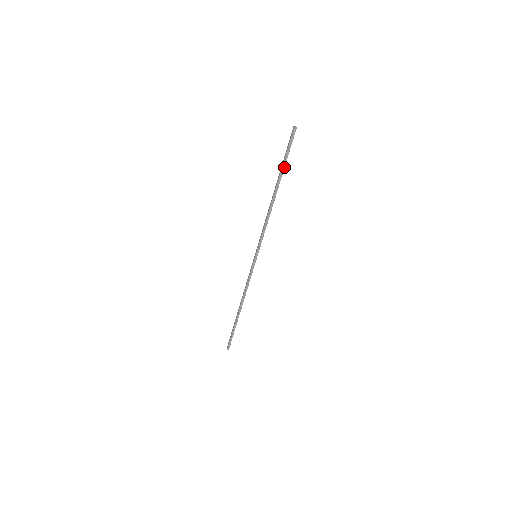
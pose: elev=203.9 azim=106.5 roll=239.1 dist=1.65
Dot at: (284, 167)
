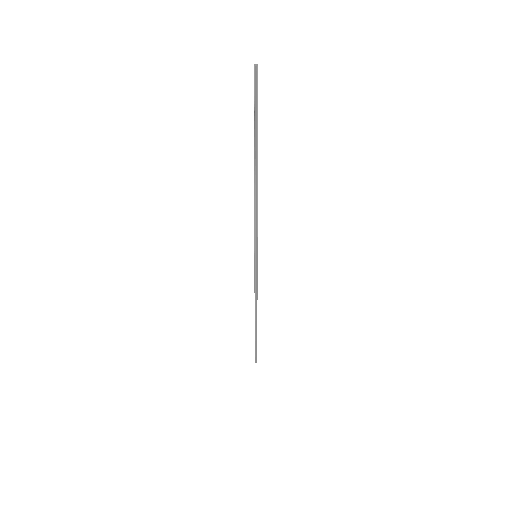
Dot at: (257, 131)
